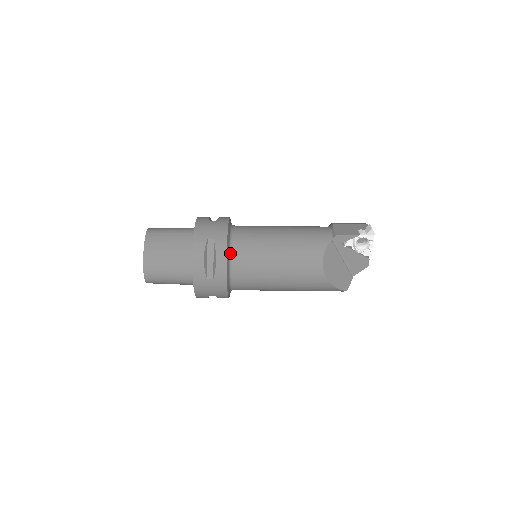
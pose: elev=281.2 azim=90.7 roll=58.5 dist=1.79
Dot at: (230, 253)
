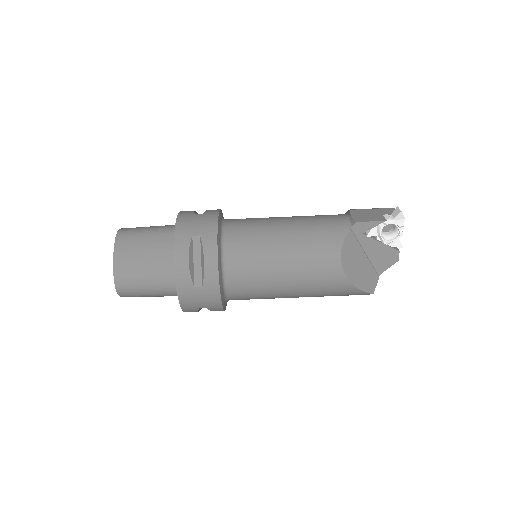
Dot at: (222, 252)
